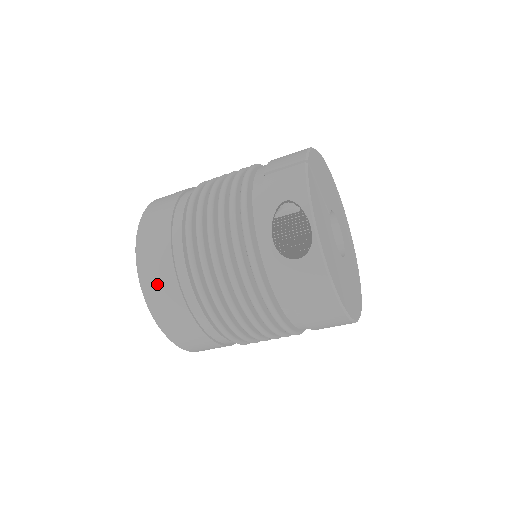
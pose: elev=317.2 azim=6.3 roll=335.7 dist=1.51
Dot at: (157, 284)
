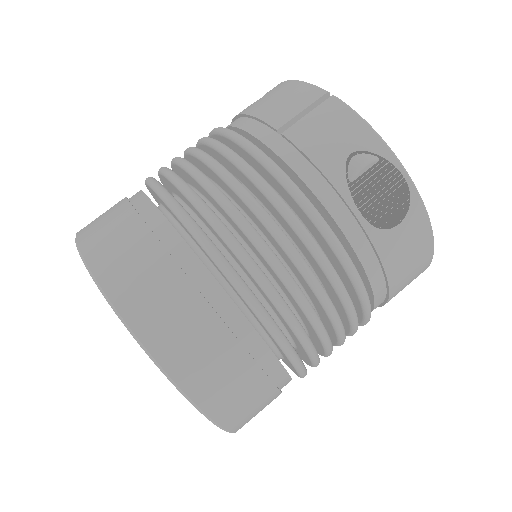
Dot at: (206, 366)
